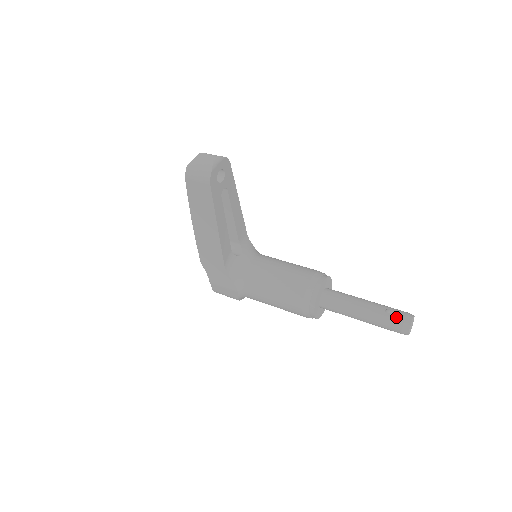
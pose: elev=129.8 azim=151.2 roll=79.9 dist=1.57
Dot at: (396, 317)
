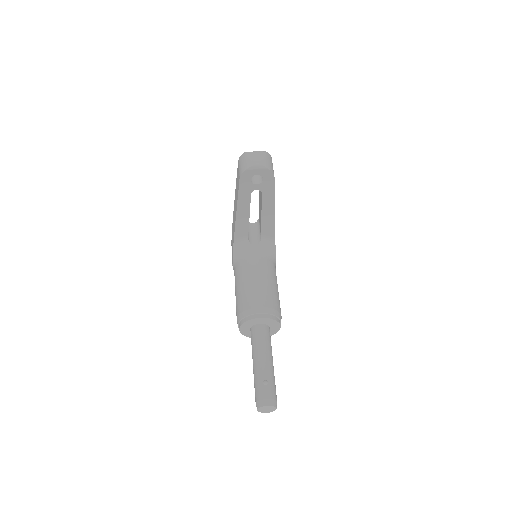
Dot at: (263, 391)
